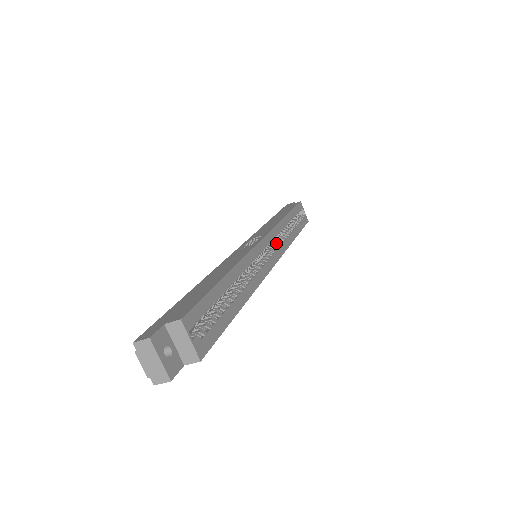
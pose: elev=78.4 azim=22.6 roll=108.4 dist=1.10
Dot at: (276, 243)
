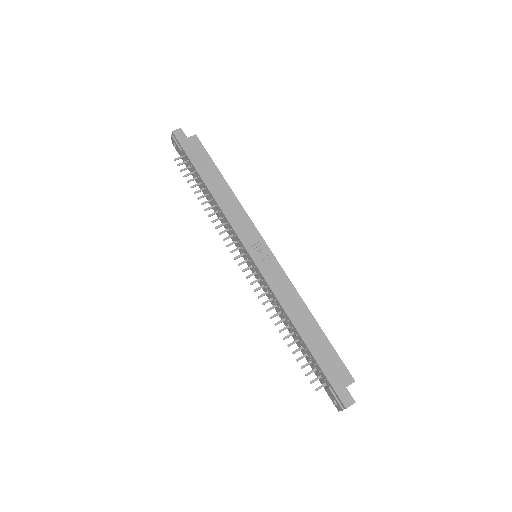
Dot at: occluded
